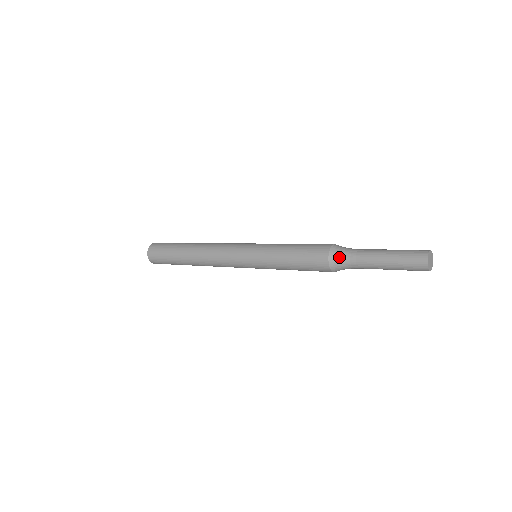
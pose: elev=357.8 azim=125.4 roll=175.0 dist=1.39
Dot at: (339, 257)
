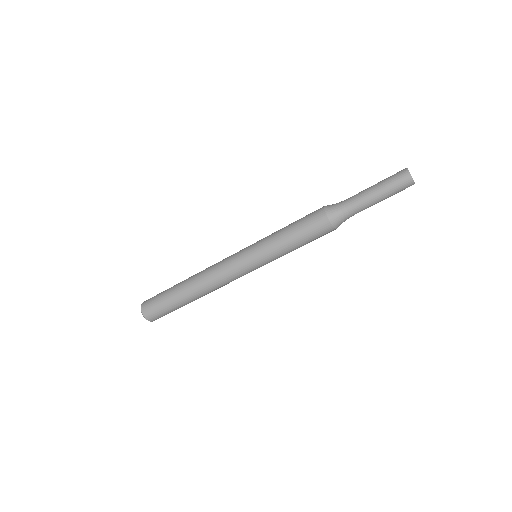
Dot at: (335, 209)
